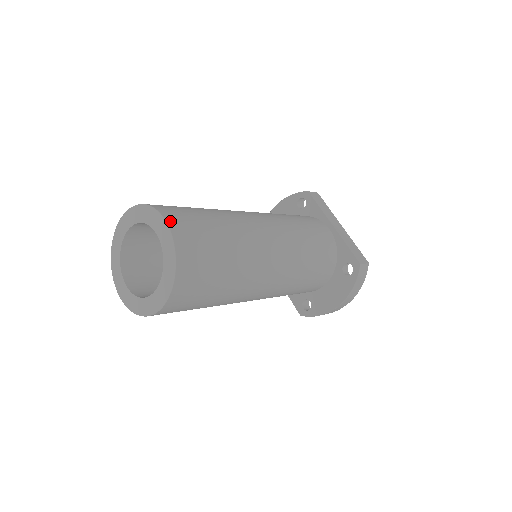
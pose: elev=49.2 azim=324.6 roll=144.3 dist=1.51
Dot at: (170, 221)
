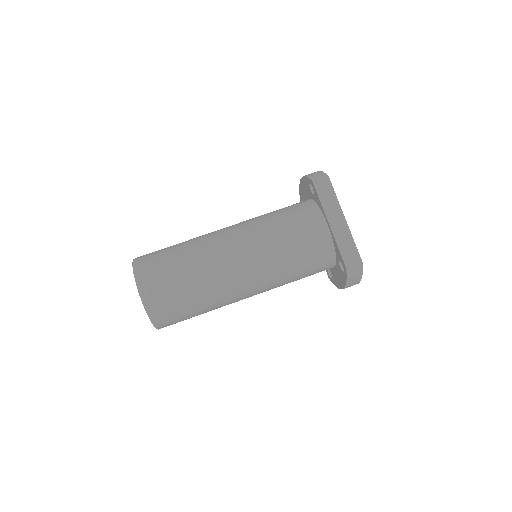
Dot at: (141, 287)
